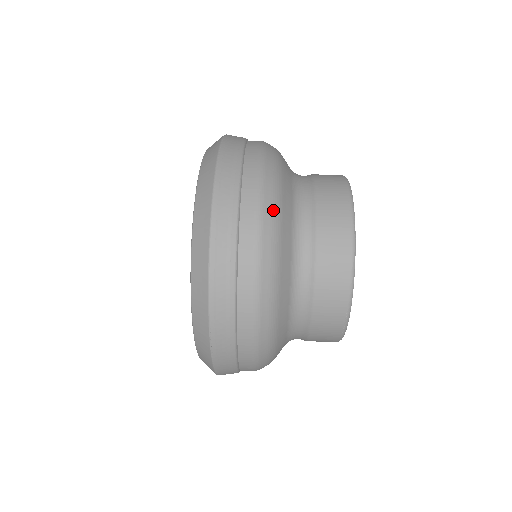
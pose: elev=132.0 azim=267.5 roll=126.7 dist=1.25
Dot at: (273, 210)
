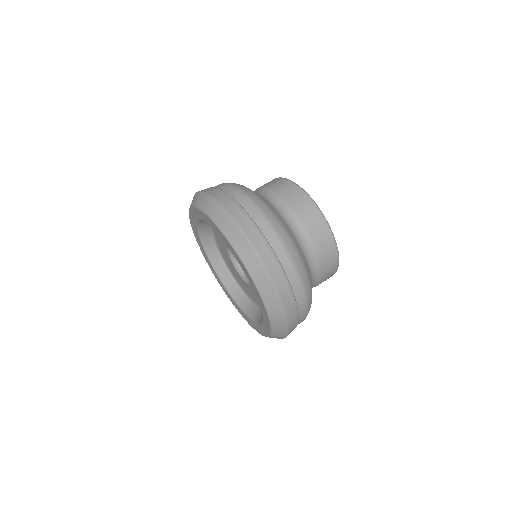
Dot at: (311, 300)
